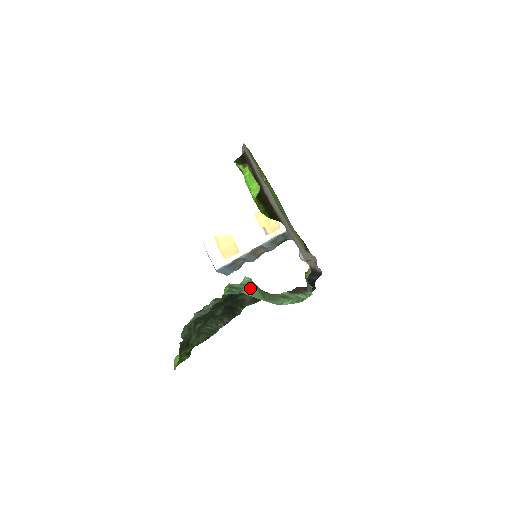
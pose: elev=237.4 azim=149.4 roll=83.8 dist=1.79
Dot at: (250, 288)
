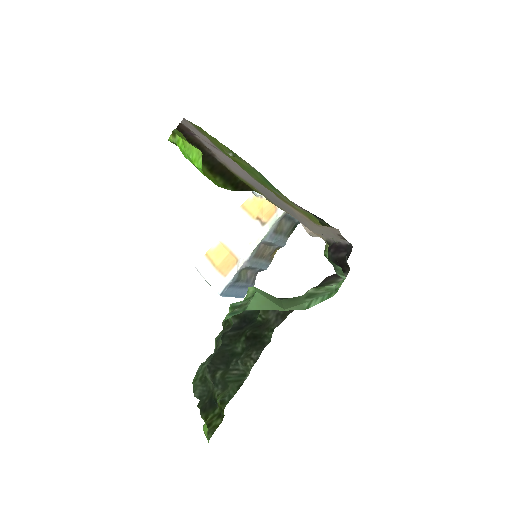
Dot at: (257, 300)
